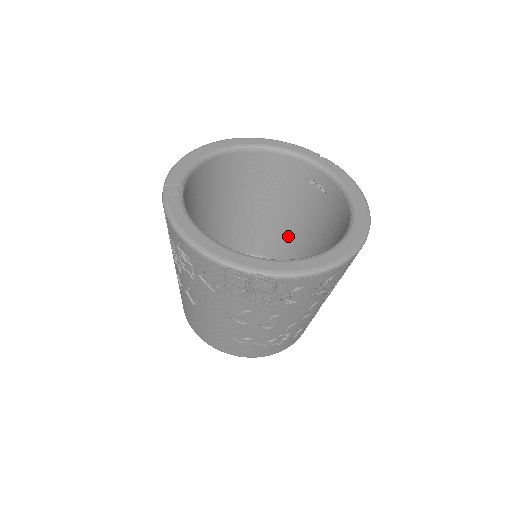
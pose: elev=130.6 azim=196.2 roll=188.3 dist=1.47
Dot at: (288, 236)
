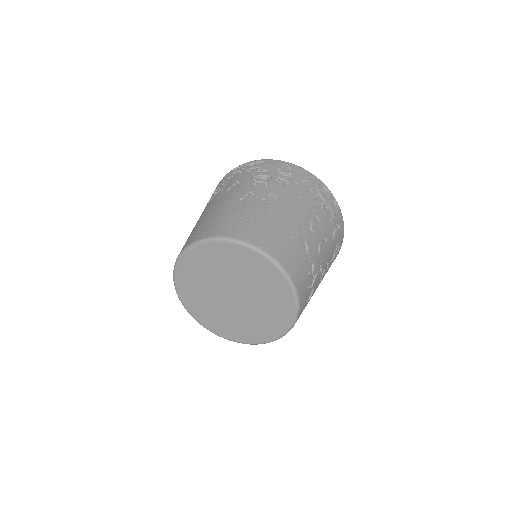
Dot at: occluded
